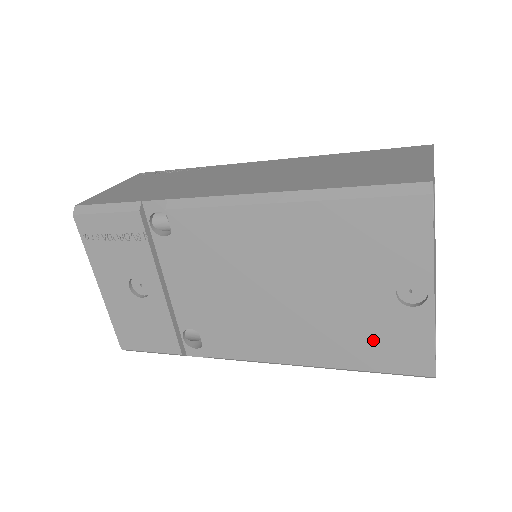
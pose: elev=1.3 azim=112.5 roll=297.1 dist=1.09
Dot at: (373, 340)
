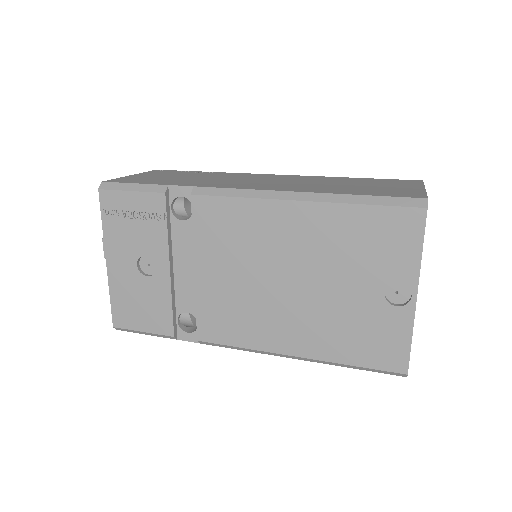
Dot at: (358, 335)
